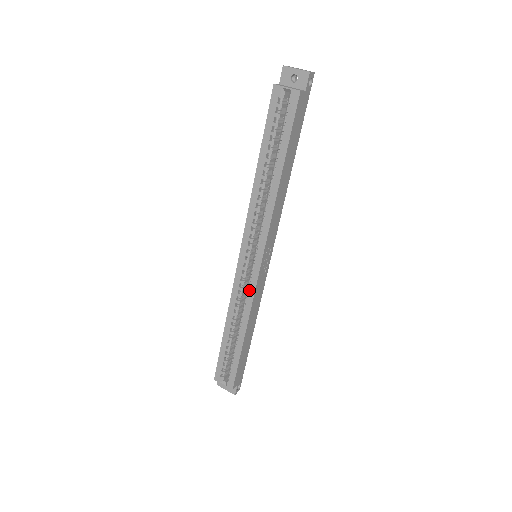
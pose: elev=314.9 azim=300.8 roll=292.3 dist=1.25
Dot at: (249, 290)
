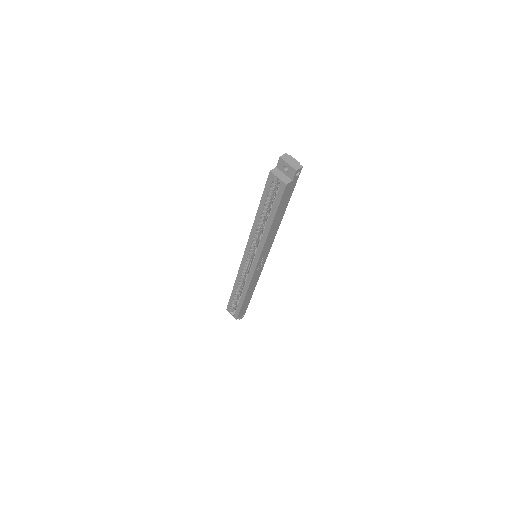
Dot at: (248, 276)
